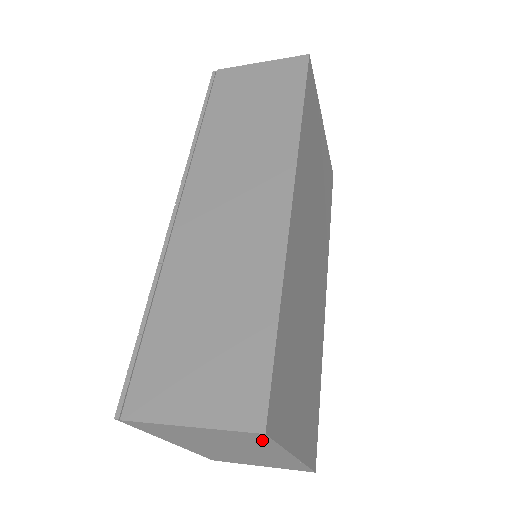
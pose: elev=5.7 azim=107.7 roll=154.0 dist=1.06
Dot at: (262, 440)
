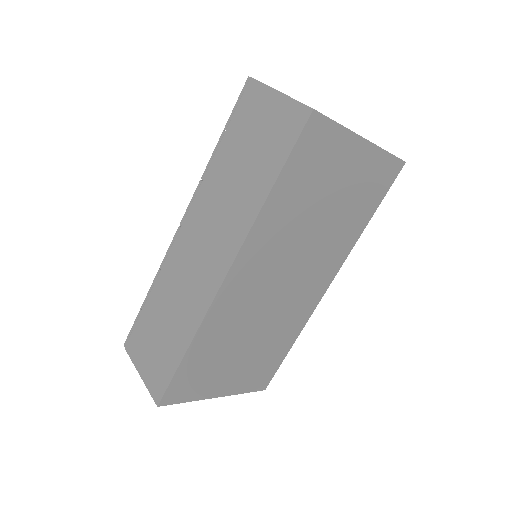
Dot at: occluded
